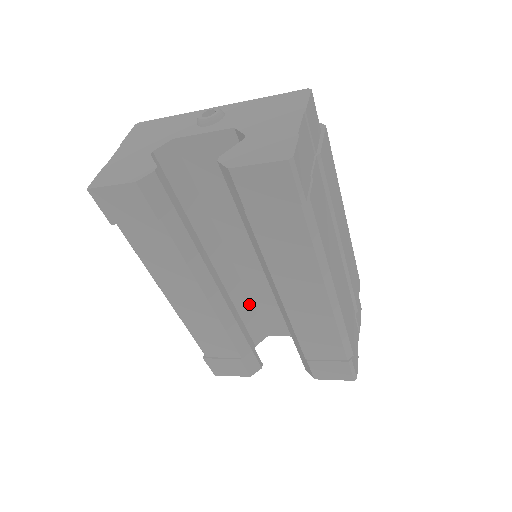
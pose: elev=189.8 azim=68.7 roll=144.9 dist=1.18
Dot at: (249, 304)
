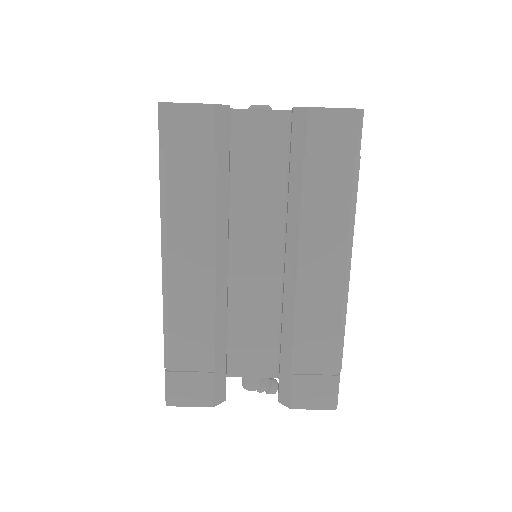
Dot at: occluded
